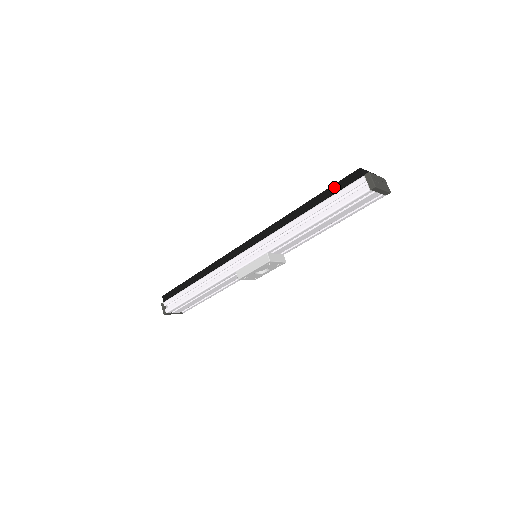
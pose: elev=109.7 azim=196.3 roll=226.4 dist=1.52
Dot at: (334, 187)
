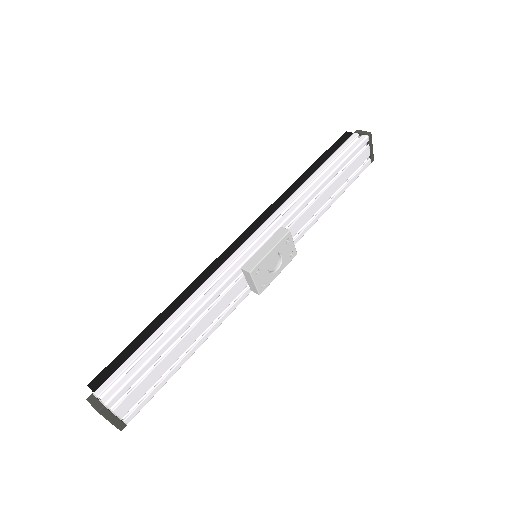
Dot at: (330, 150)
